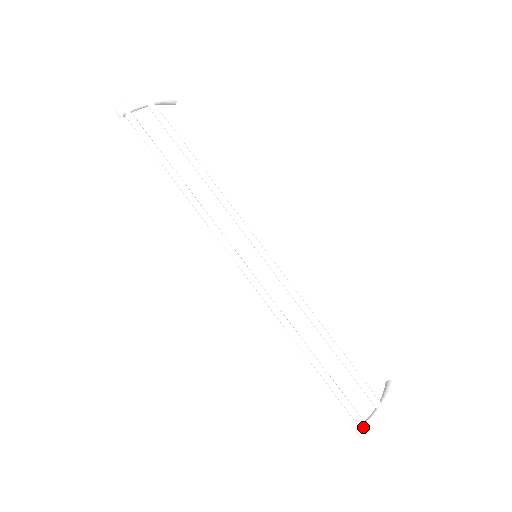
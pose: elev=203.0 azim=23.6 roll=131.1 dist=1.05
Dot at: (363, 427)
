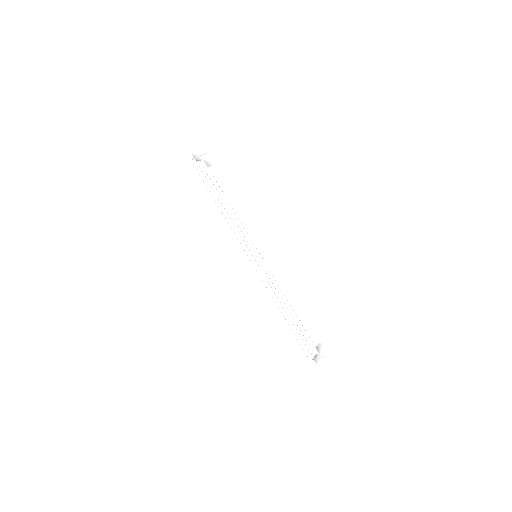
Dot at: (313, 359)
